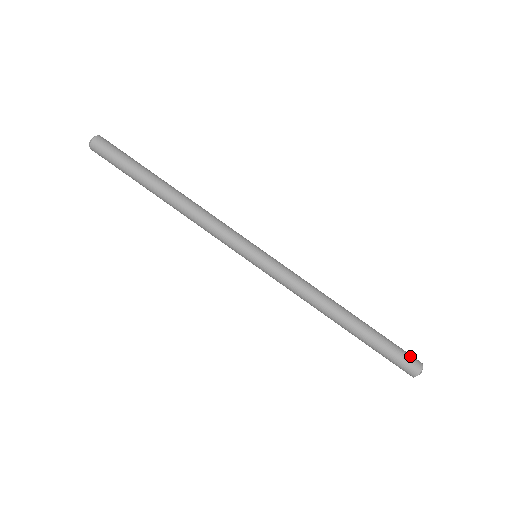
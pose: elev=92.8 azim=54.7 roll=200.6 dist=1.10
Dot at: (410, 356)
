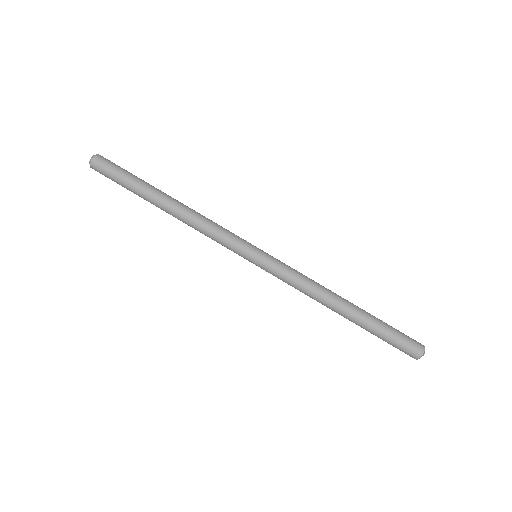
Dot at: (410, 345)
